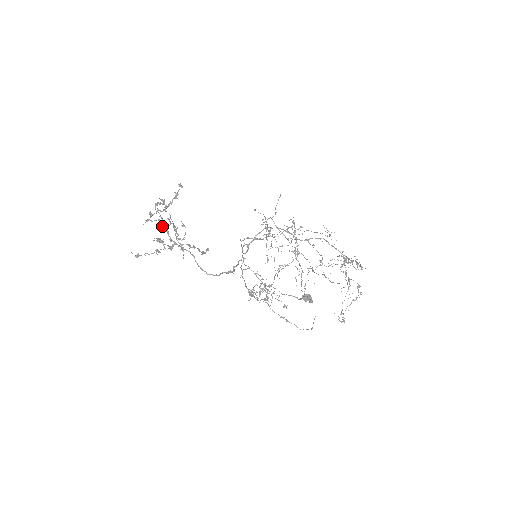
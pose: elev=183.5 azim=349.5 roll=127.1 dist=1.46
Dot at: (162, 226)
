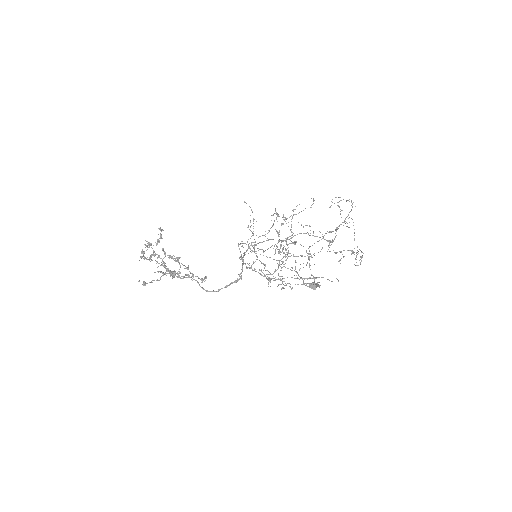
Dot at: (156, 263)
